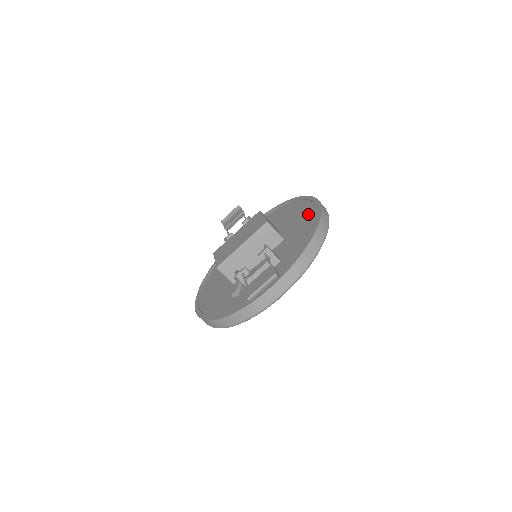
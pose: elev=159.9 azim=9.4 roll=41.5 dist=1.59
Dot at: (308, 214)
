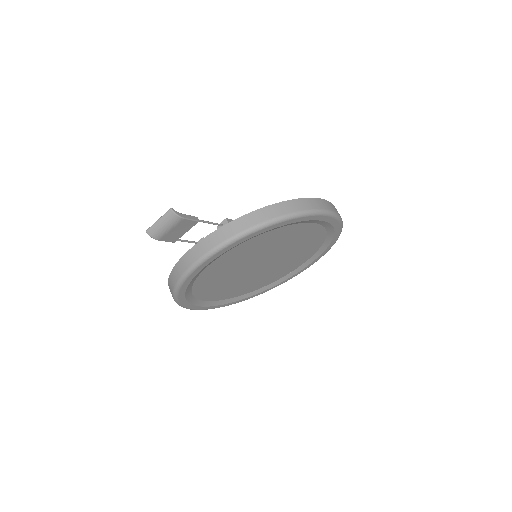
Dot at: occluded
